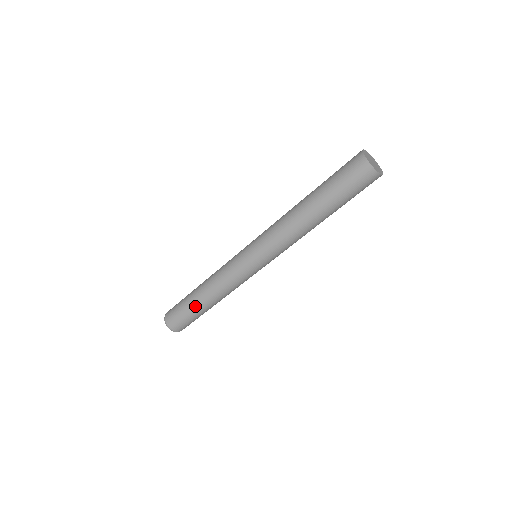
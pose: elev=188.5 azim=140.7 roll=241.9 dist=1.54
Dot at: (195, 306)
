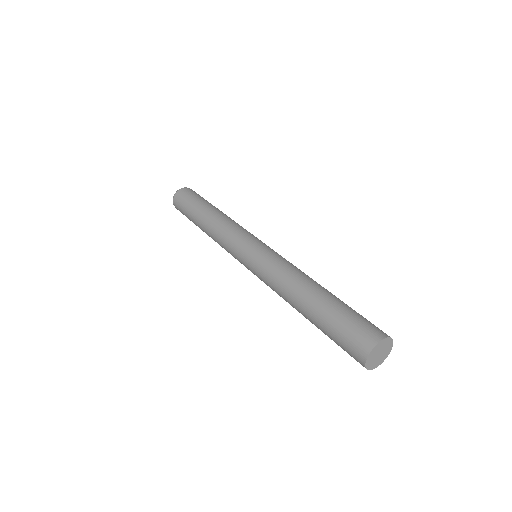
Dot at: (195, 224)
